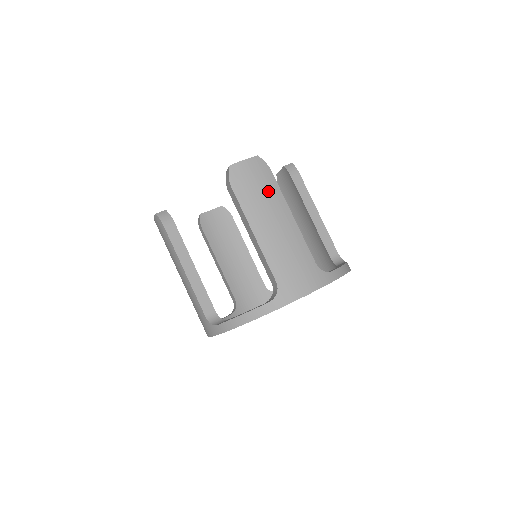
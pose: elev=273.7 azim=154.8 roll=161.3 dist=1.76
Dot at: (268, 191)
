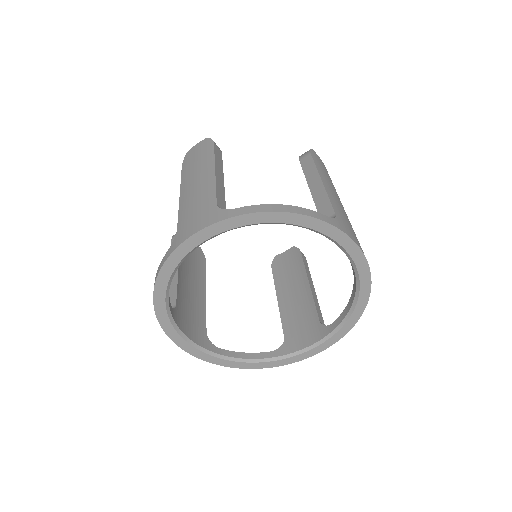
Dot at: (333, 185)
